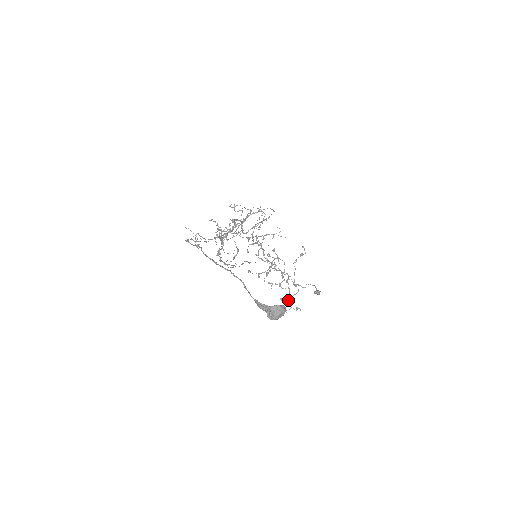
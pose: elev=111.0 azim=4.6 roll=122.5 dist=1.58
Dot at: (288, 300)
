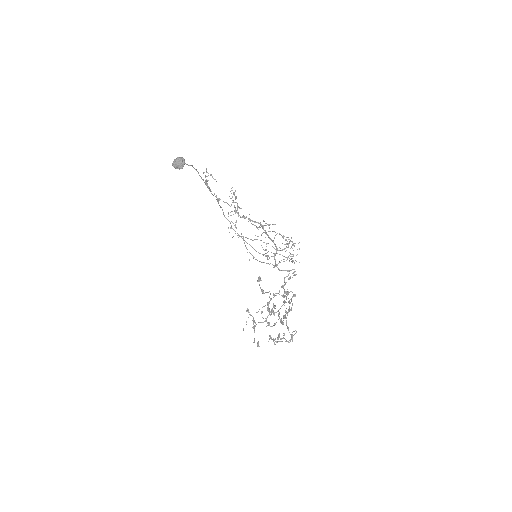
Dot at: (254, 321)
